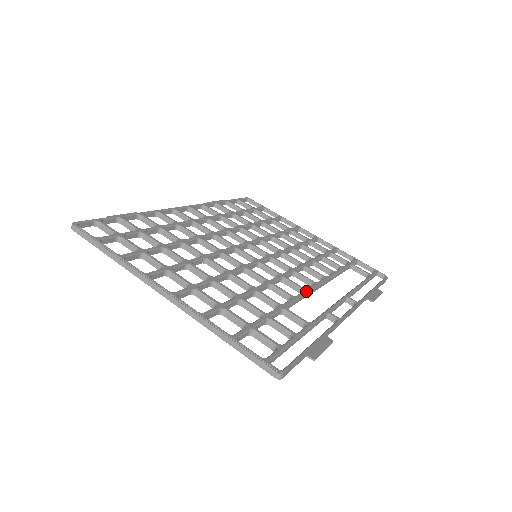
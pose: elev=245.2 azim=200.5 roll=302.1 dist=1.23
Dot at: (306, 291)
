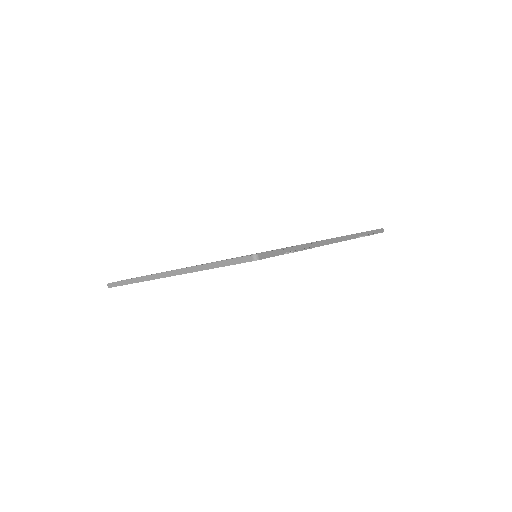
Dot at: occluded
